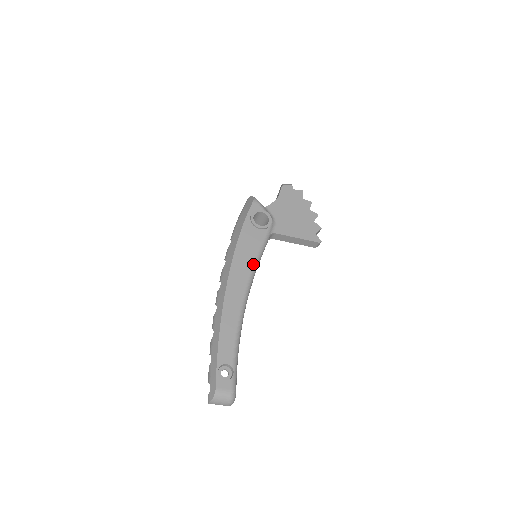
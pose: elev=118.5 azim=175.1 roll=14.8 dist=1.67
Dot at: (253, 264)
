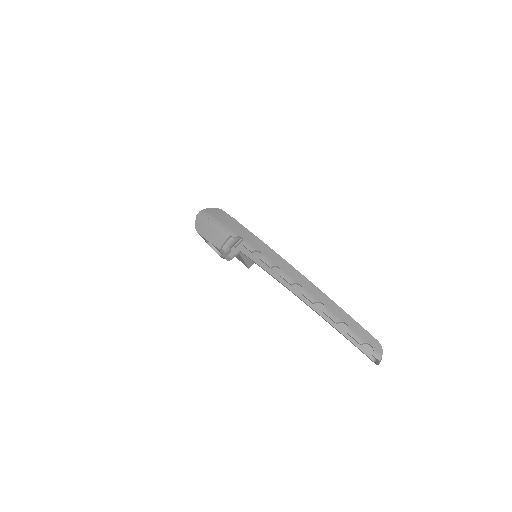
Dot at: occluded
